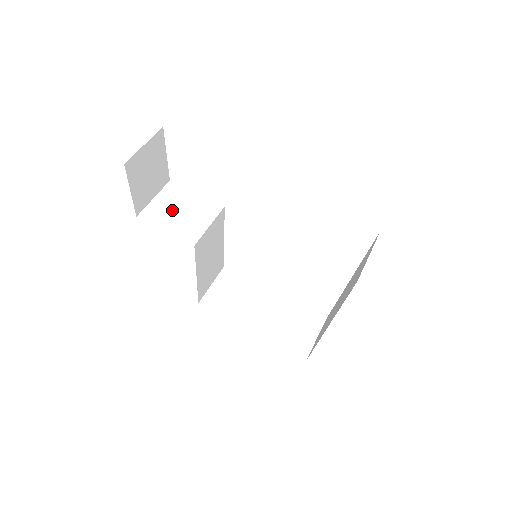
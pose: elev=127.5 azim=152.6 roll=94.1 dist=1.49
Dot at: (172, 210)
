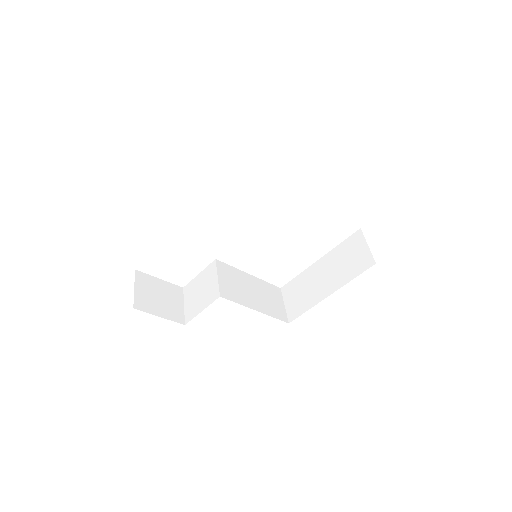
Dot at: (196, 298)
